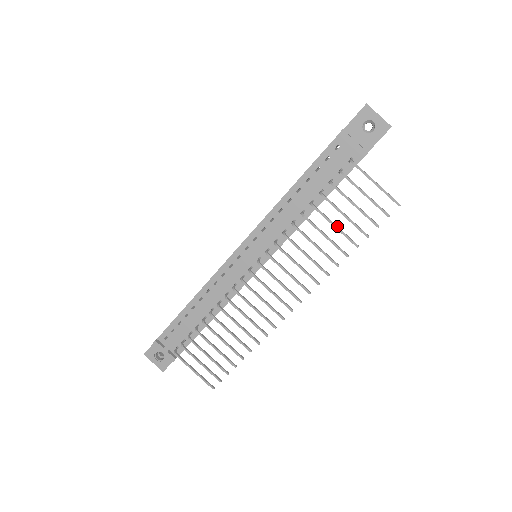
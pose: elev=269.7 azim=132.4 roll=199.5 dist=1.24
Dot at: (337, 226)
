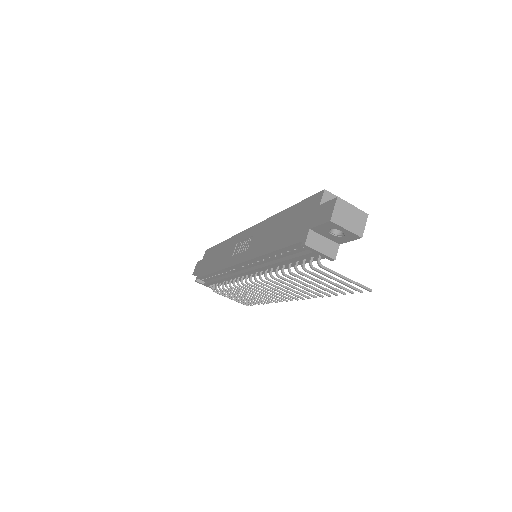
Dot at: (316, 284)
